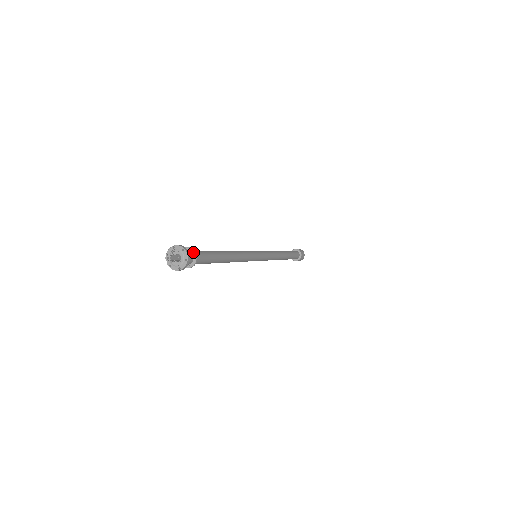
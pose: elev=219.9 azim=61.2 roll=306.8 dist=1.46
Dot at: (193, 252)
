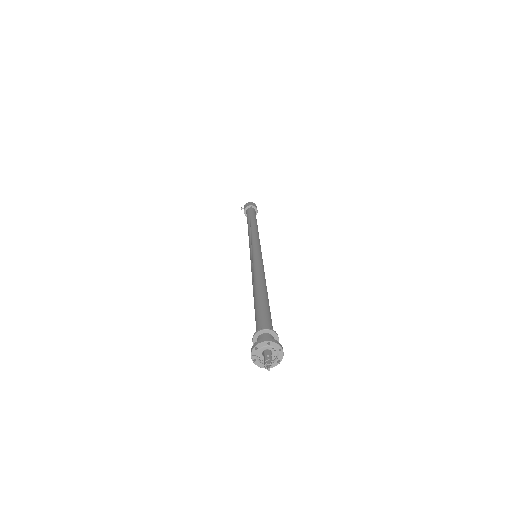
Dot at: (276, 338)
